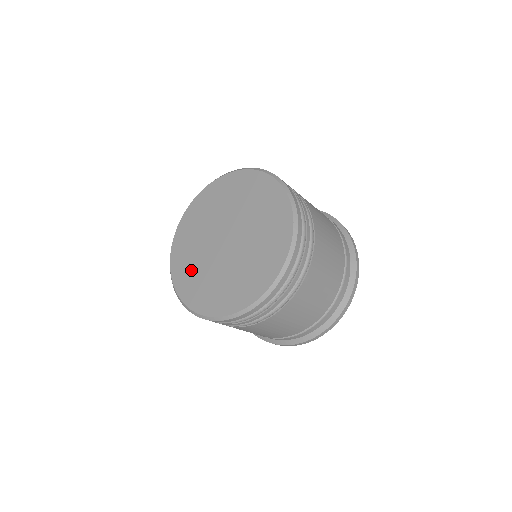
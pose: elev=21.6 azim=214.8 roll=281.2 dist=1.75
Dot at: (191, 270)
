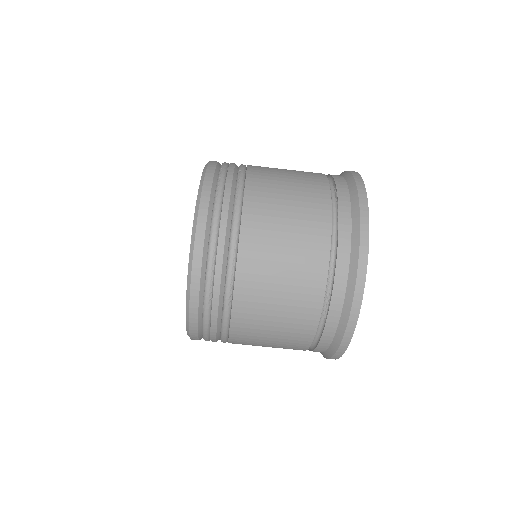
Dot at: occluded
